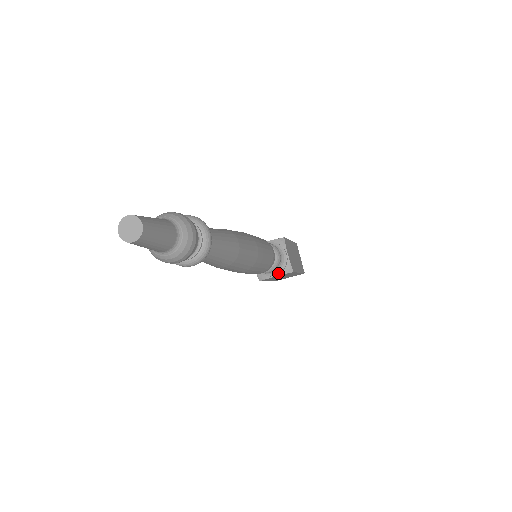
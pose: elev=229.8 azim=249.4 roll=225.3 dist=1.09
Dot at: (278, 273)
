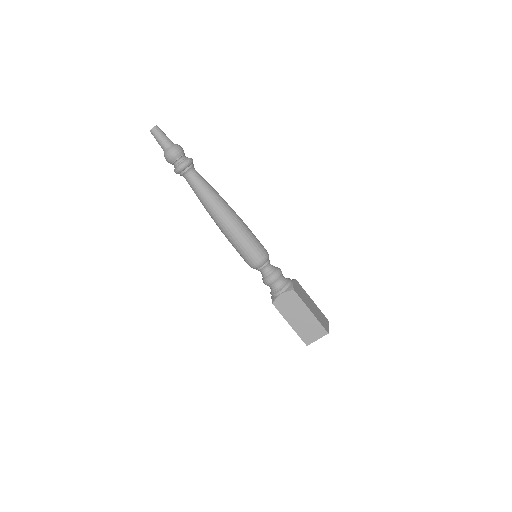
Dot at: (282, 289)
